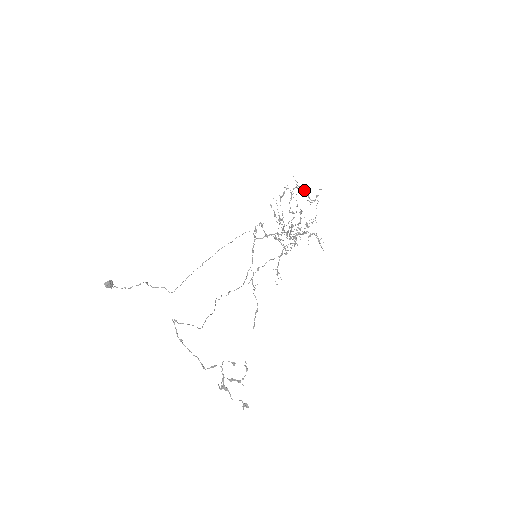
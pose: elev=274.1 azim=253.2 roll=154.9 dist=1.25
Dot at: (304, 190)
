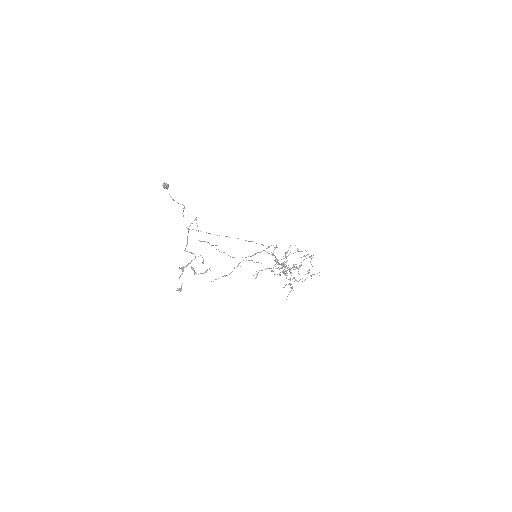
Dot at: occluded
